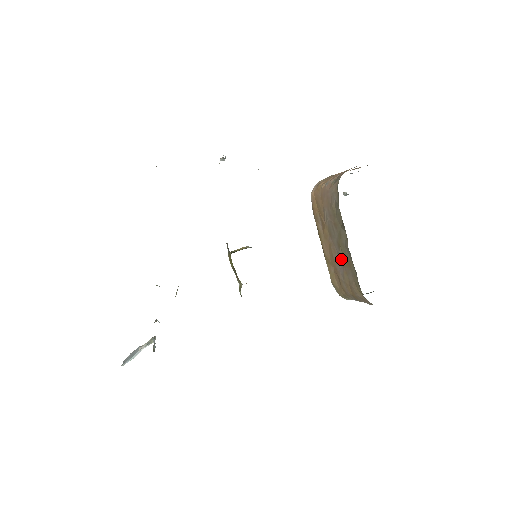
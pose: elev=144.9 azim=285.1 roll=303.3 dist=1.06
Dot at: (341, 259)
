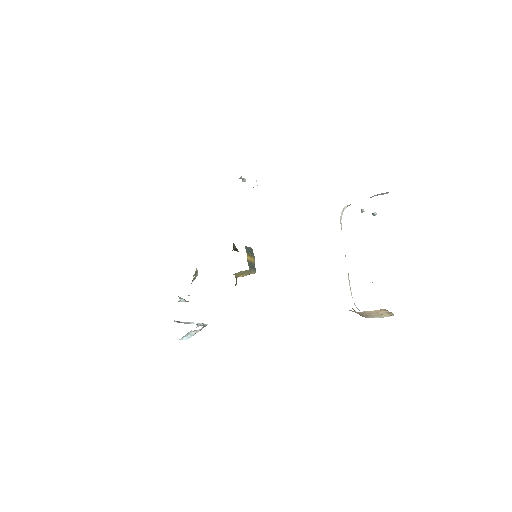
Dot at: occluded
